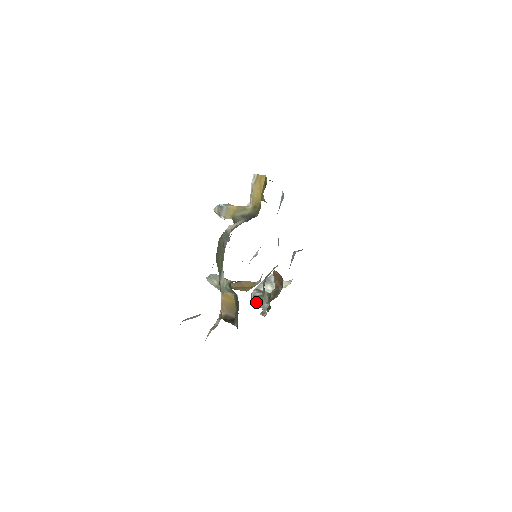
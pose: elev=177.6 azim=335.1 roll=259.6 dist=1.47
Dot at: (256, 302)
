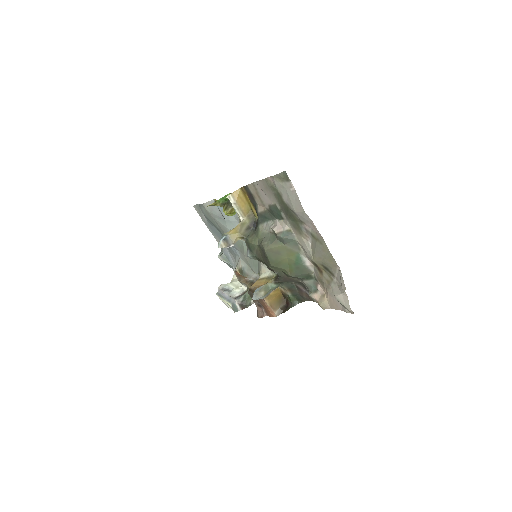
Dot at: (246, 305)
